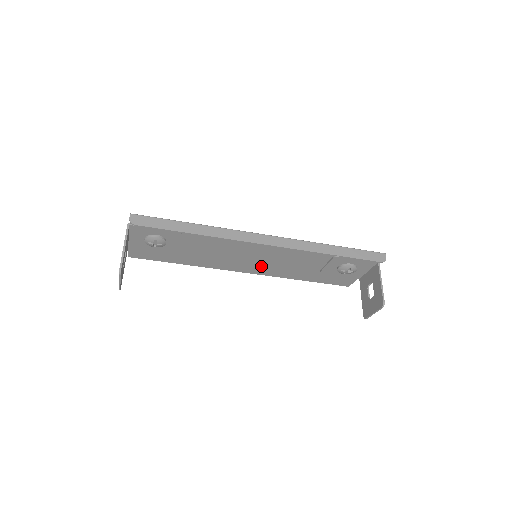
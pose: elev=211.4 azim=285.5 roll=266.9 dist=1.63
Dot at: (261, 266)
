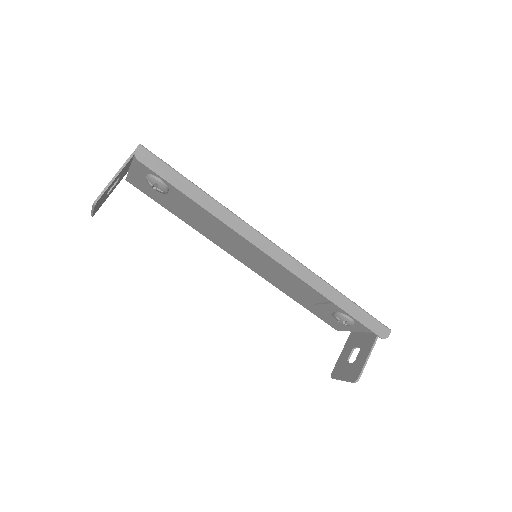
Dot at: (258, 265)
